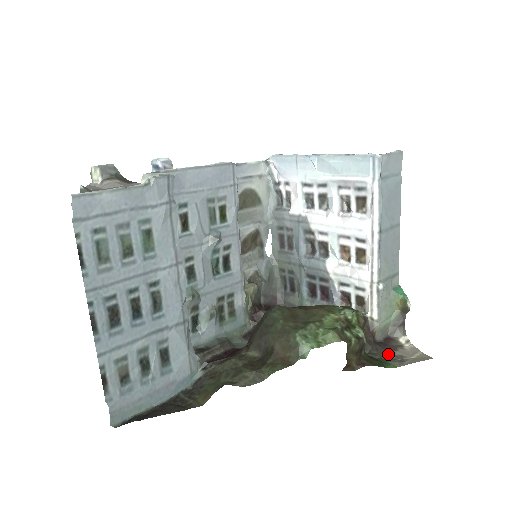
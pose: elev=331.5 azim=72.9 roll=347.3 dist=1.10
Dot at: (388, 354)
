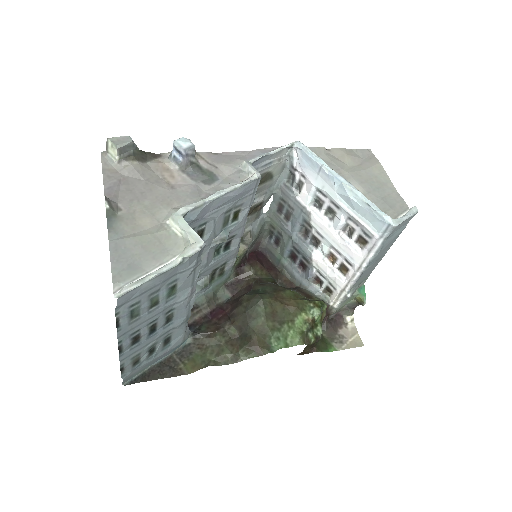
Dot at: (334, 333)
